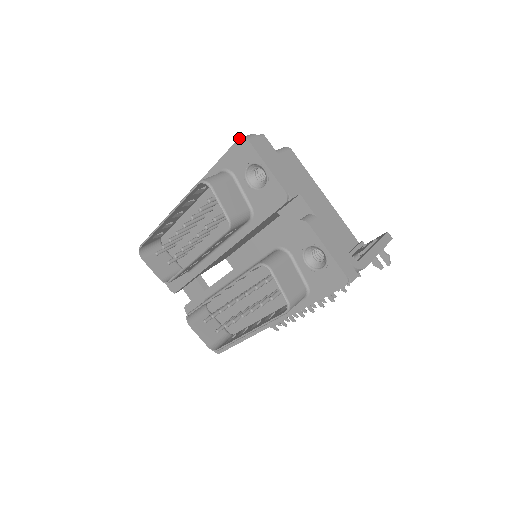
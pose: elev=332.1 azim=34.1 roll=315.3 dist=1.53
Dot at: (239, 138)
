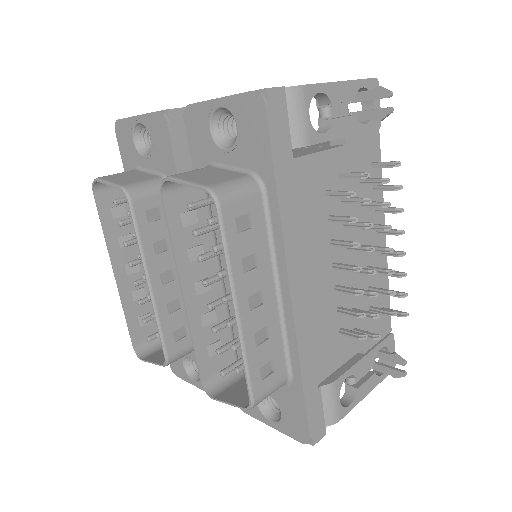
Dot at: (115, 130)
